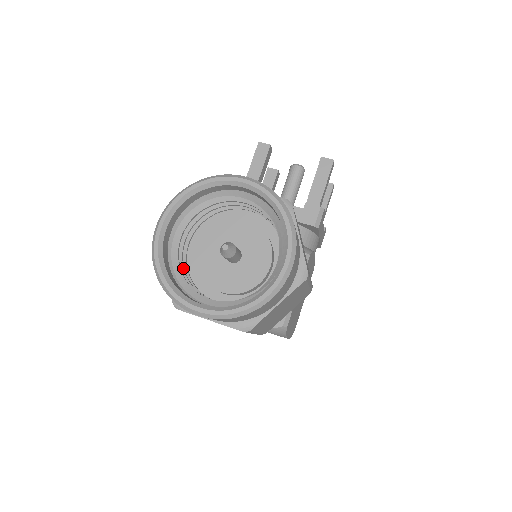
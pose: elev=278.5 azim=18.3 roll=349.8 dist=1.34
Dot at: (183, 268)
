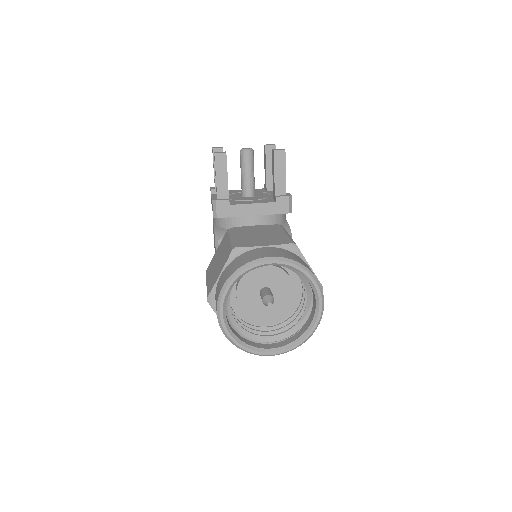
Dot at: (237, 320)
